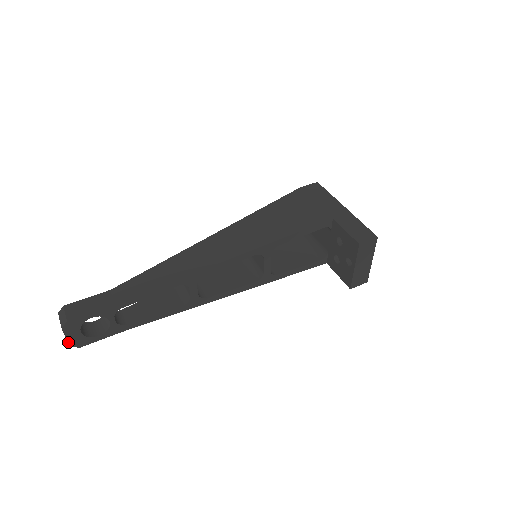
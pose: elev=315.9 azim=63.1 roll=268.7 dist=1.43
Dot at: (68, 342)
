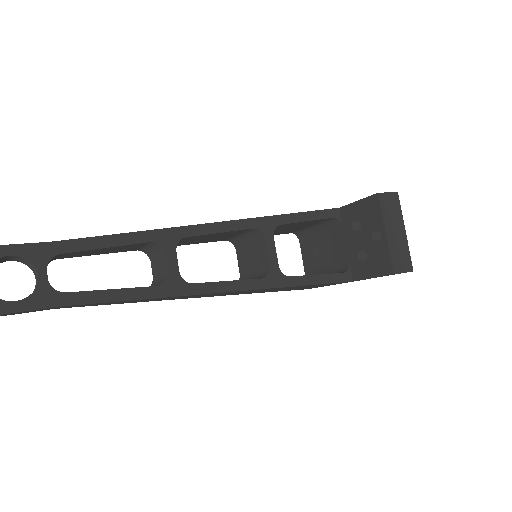
Dot at: out of frame
